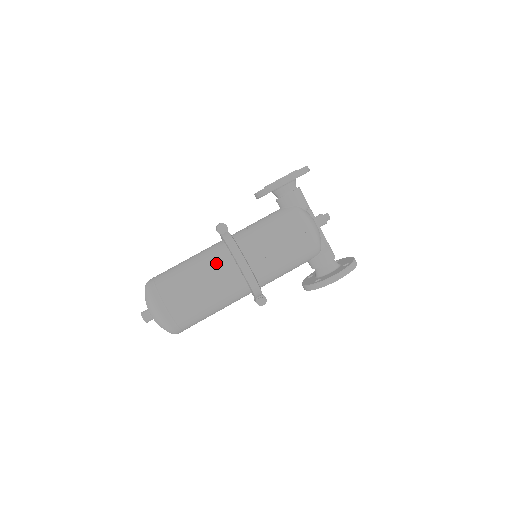
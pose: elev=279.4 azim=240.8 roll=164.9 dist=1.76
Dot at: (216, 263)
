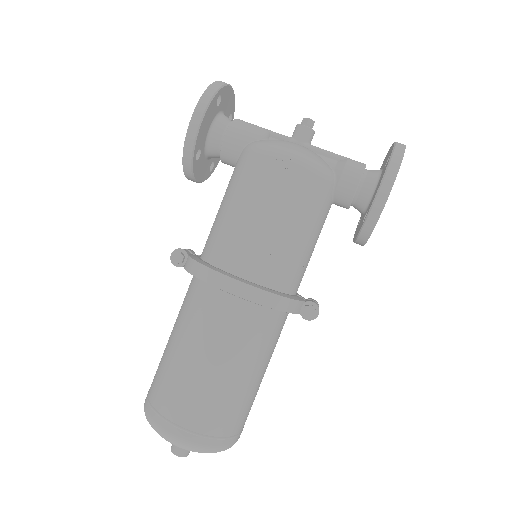
Dot at: (197, 311)
